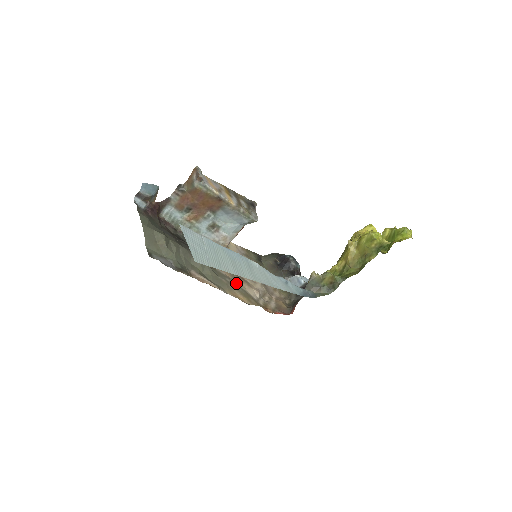
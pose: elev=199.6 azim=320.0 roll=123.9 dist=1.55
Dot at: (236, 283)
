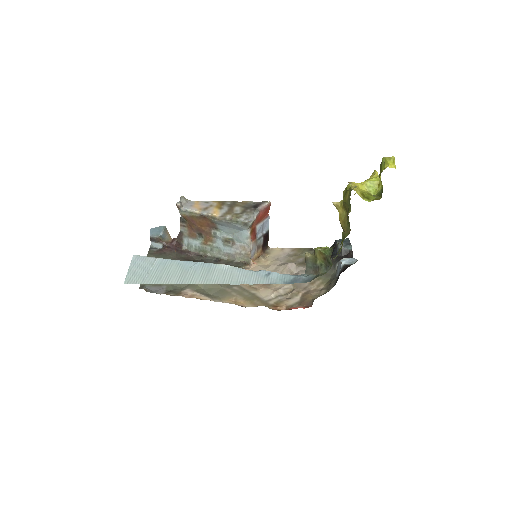
Dot at: (247, 289)
